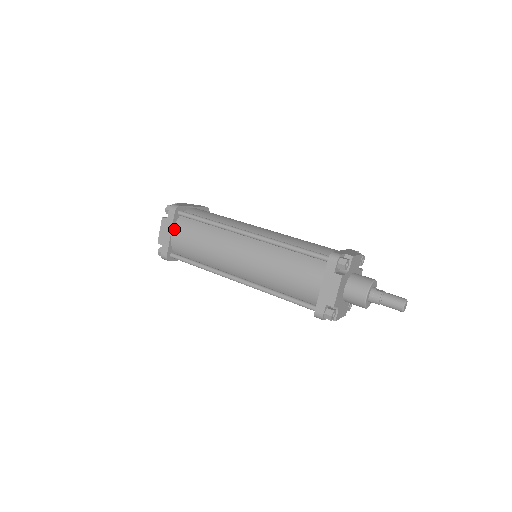
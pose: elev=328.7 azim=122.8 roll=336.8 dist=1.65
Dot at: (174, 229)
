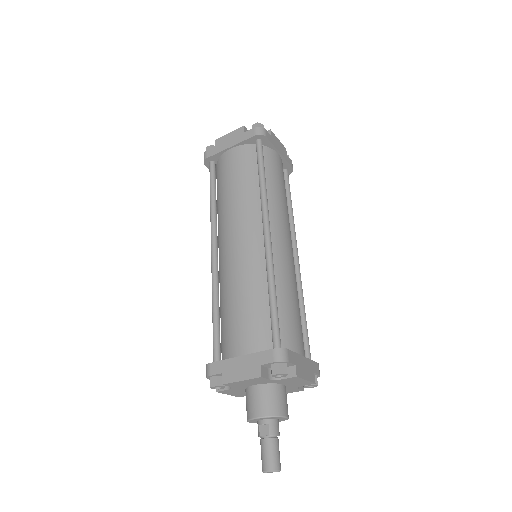
Dot at: occluded
